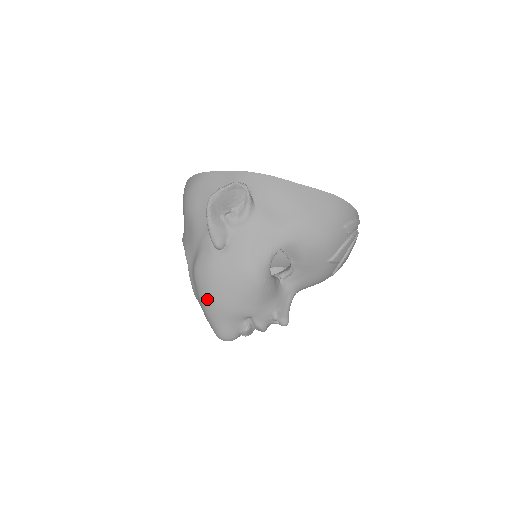
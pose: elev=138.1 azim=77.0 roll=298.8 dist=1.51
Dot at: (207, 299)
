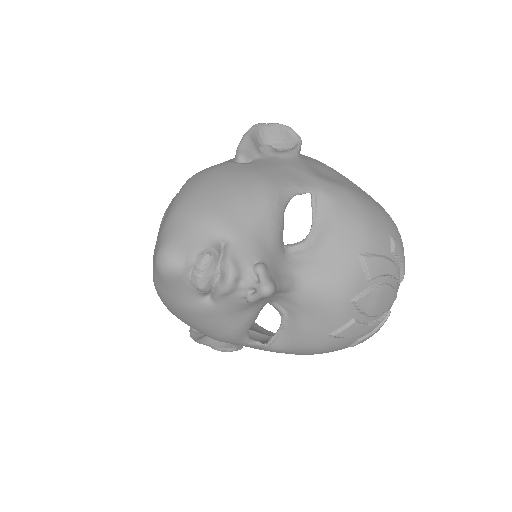
Dot at: (187, 193)
